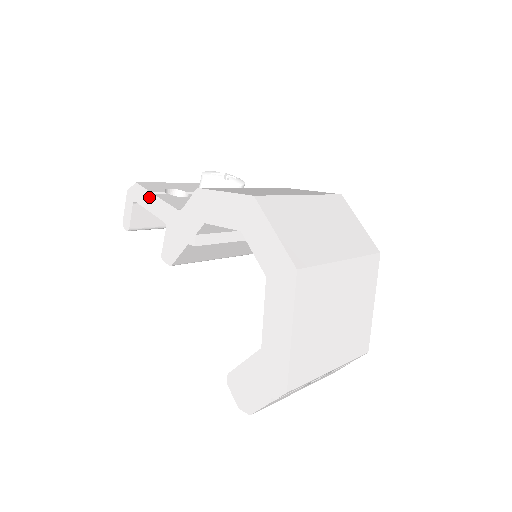
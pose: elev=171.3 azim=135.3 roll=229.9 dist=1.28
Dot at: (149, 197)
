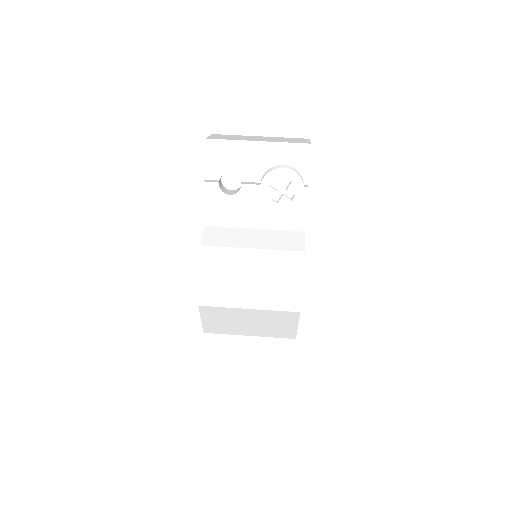
Dot at: (205, 178)
